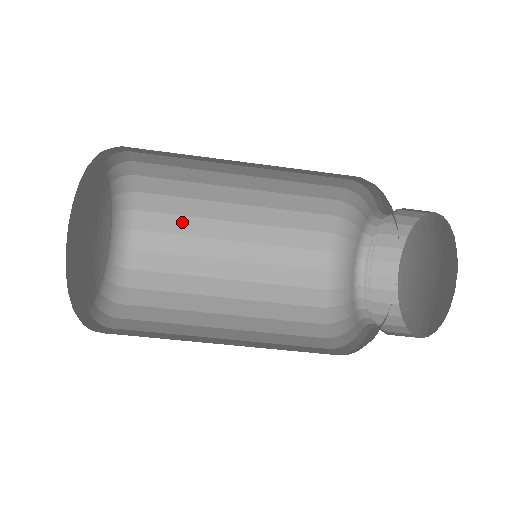
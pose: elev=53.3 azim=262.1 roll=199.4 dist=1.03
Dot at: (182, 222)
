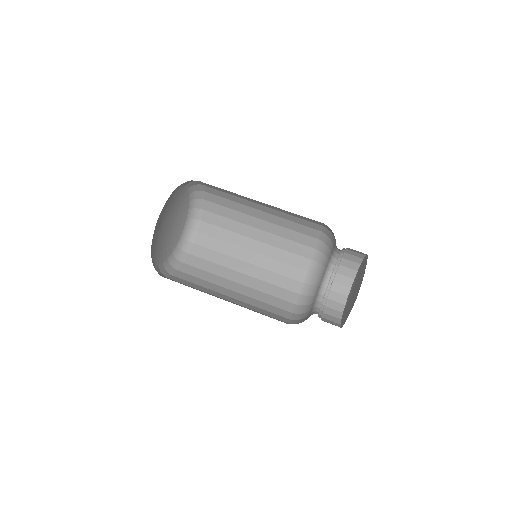
Dot at: (217, 256)
